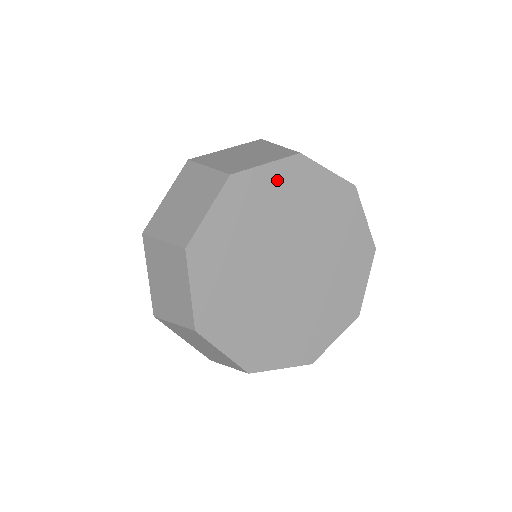
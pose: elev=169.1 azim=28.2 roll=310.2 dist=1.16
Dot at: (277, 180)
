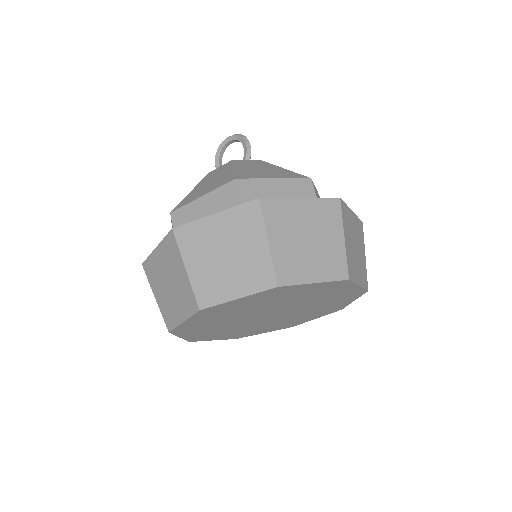
Dot at: (202, 319)
